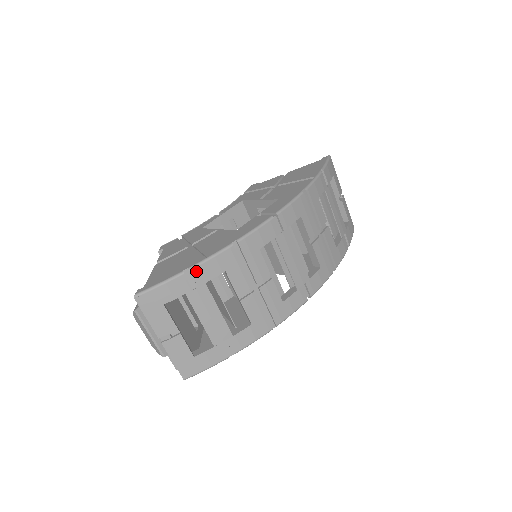
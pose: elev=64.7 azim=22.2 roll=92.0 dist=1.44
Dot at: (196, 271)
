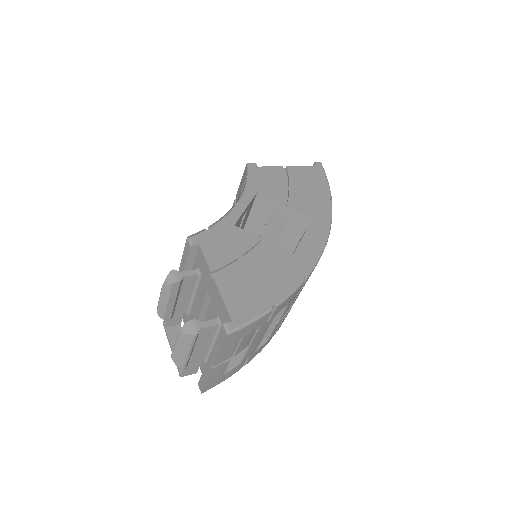
Dot at: (279, 307)
